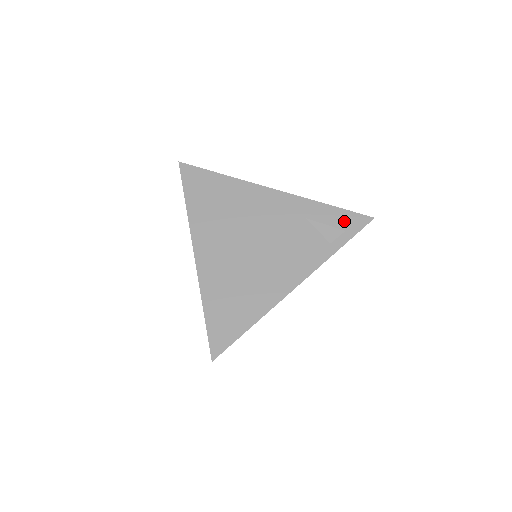
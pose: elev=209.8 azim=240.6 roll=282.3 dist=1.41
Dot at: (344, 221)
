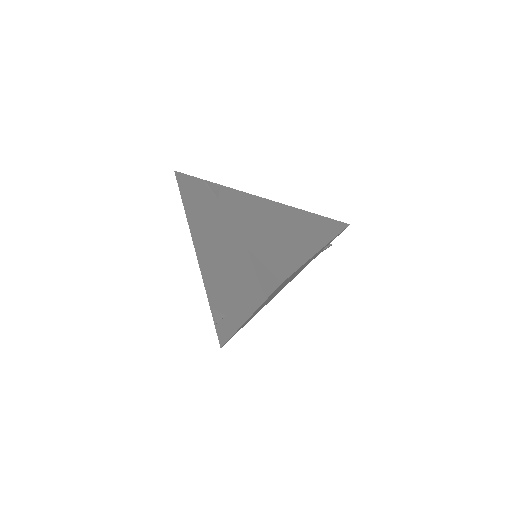
Dot at: occluded
